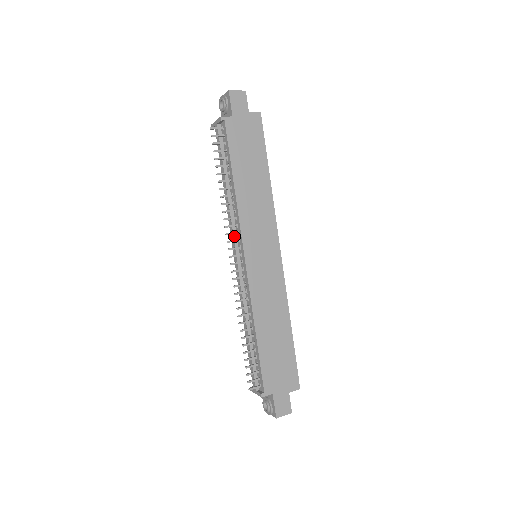
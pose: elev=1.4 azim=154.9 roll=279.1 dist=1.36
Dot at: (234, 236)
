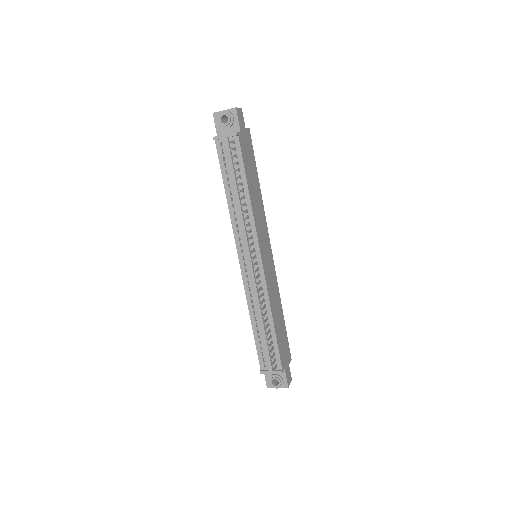
Dot at: (247, 240)
